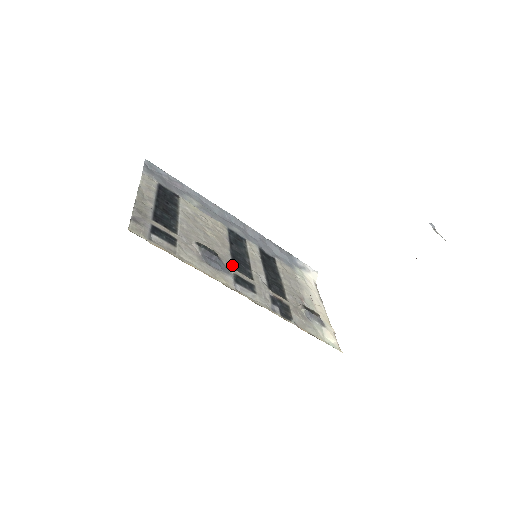
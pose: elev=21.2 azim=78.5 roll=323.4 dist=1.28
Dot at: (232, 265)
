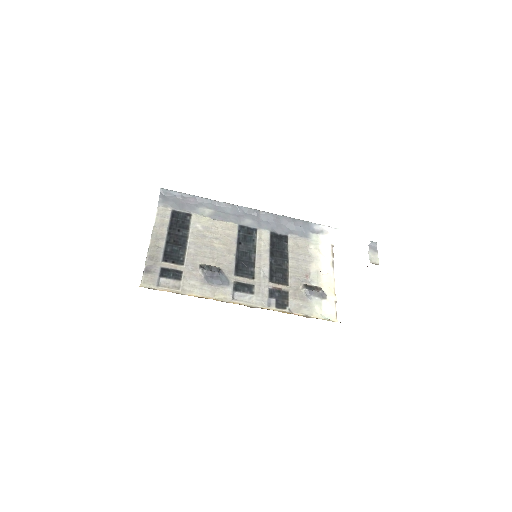
Dot at: (234, 272)
